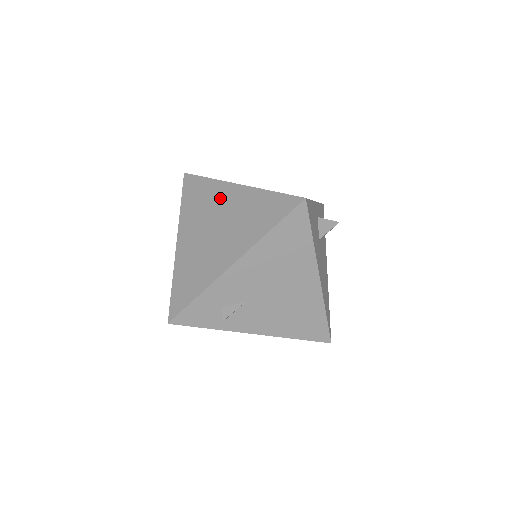
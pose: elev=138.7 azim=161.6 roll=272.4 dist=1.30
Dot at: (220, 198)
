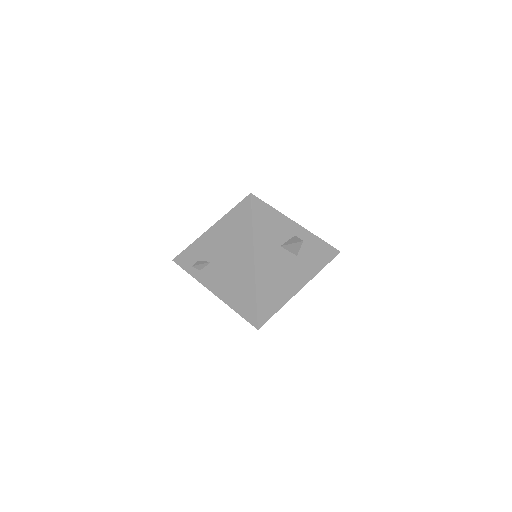
Dot at: occluded
